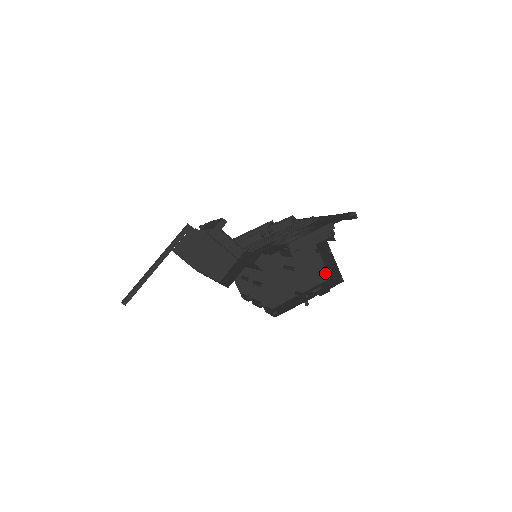
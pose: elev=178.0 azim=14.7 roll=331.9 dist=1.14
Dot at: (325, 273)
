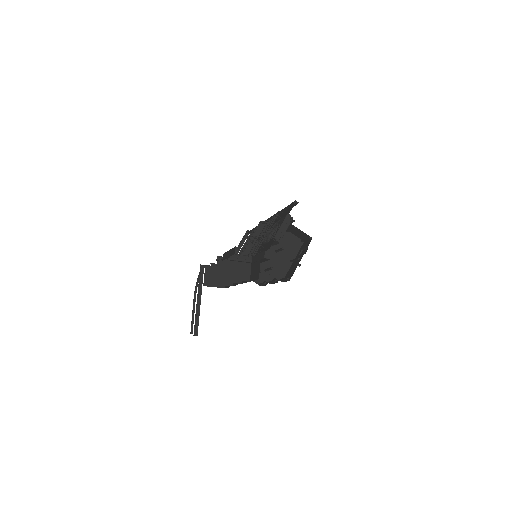
Dot at: (299, 240)
